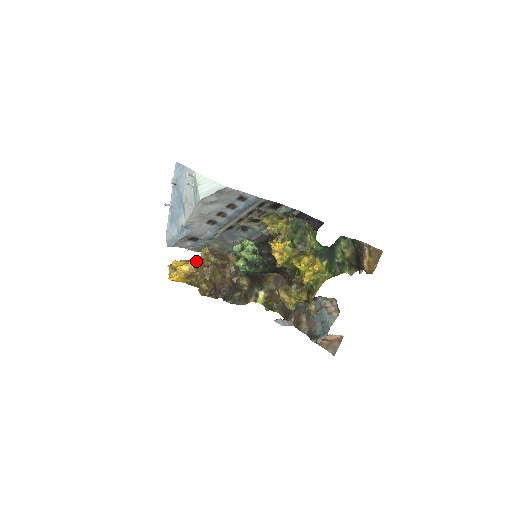
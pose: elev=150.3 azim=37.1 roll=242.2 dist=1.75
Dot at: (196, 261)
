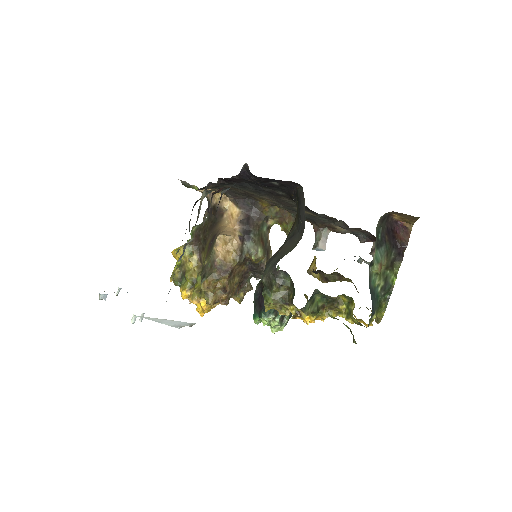
Dot at: (211, 304)
